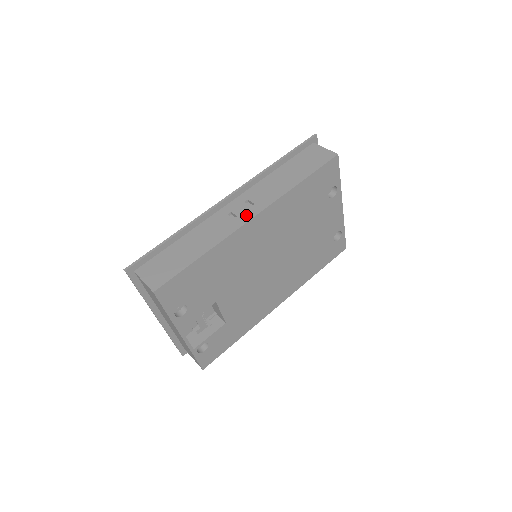
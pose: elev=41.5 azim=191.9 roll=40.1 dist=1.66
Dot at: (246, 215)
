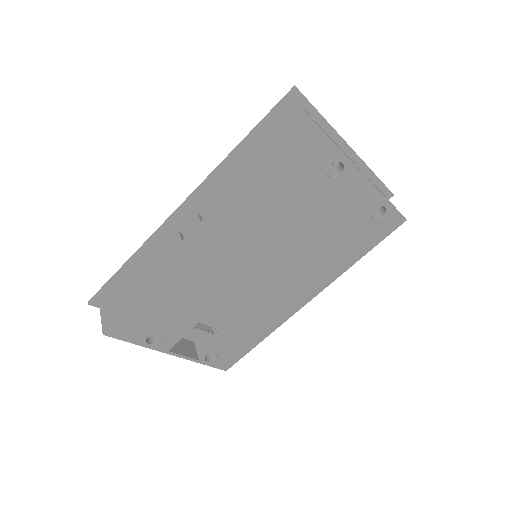
Dot at: (192, 236)
